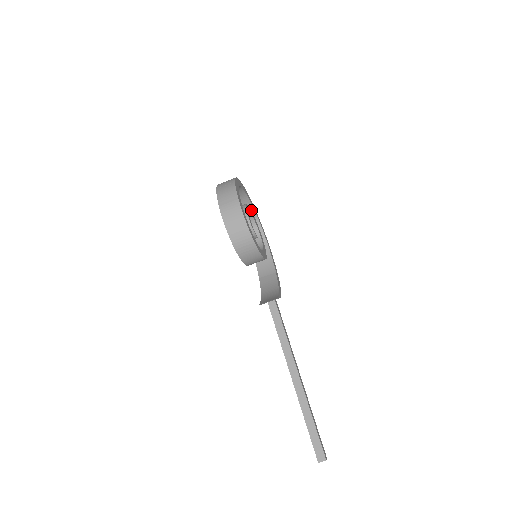
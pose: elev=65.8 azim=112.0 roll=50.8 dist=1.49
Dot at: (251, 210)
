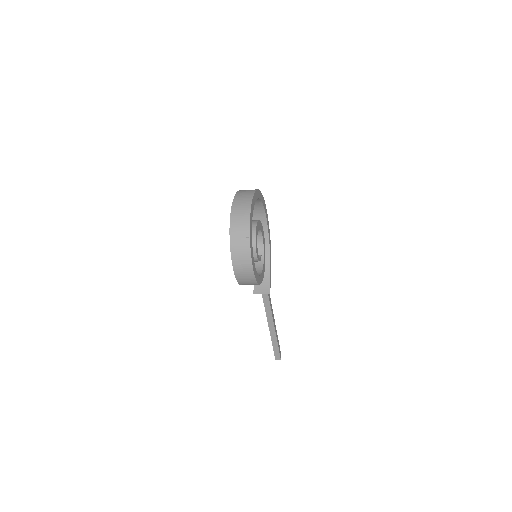
Dot at: occluded
